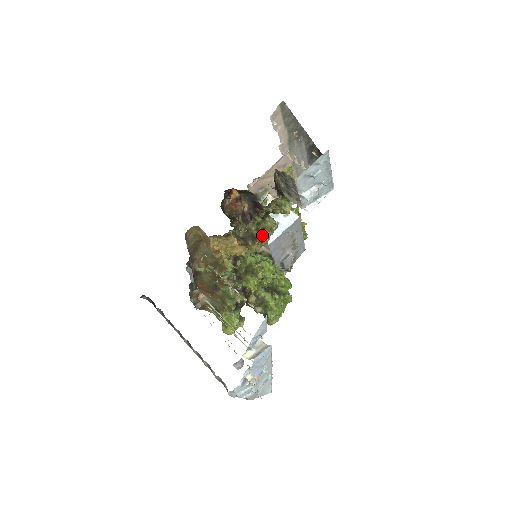
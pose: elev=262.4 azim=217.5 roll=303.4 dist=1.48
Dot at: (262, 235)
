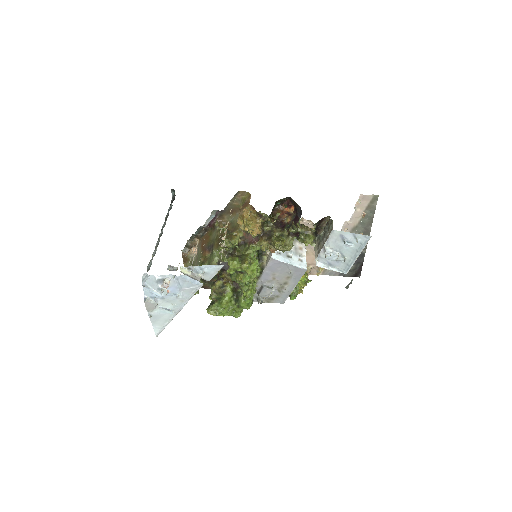
Dot at: (277, 240)
